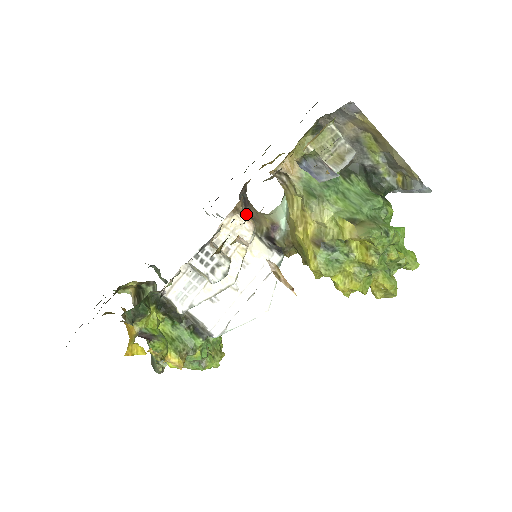
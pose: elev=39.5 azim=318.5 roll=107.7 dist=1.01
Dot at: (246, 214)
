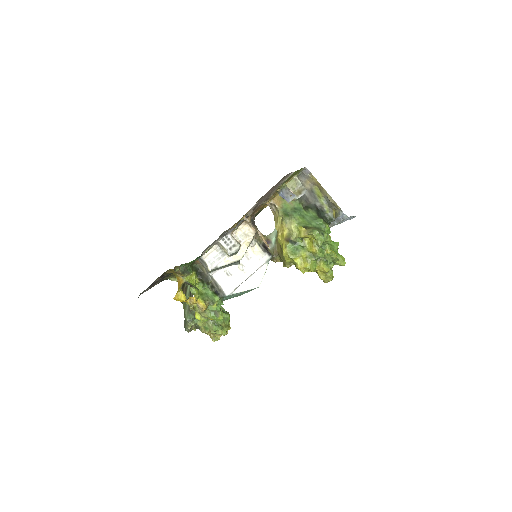
Dot at: (252, 225)
